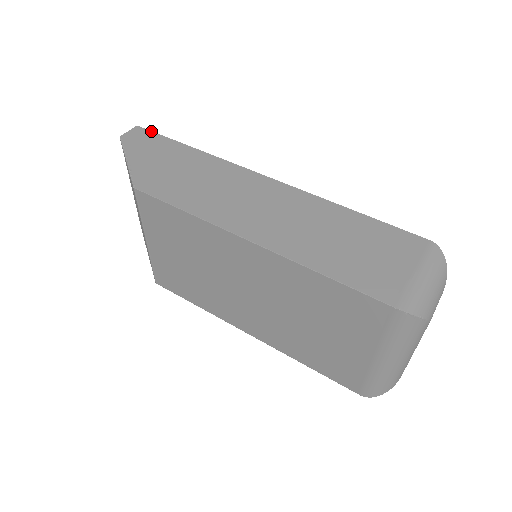
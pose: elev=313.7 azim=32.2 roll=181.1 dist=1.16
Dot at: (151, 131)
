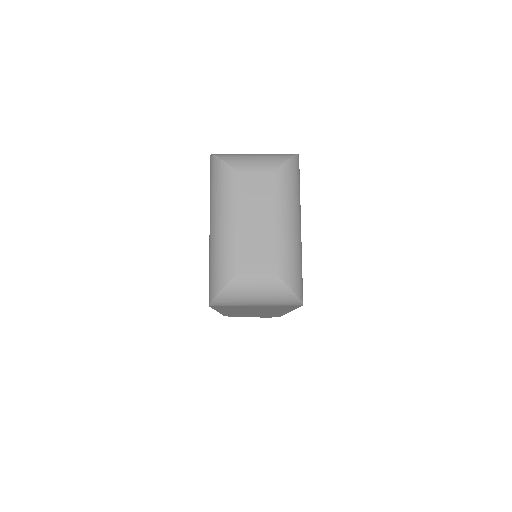
Dot at: occluded
